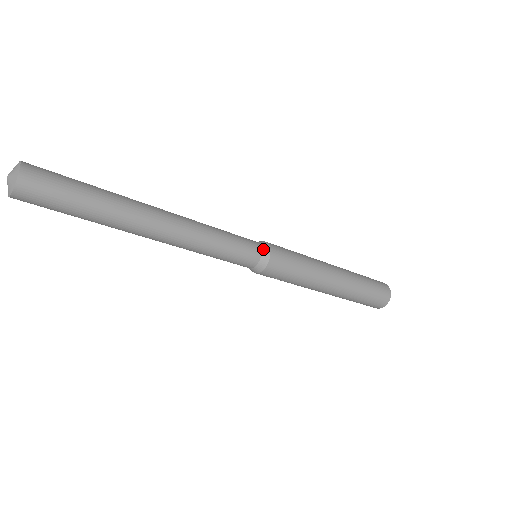
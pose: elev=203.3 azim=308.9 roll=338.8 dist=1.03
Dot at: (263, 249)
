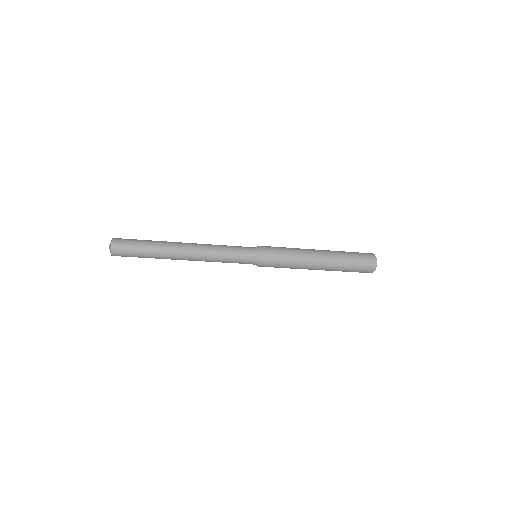
Dot at: (256, 253)
